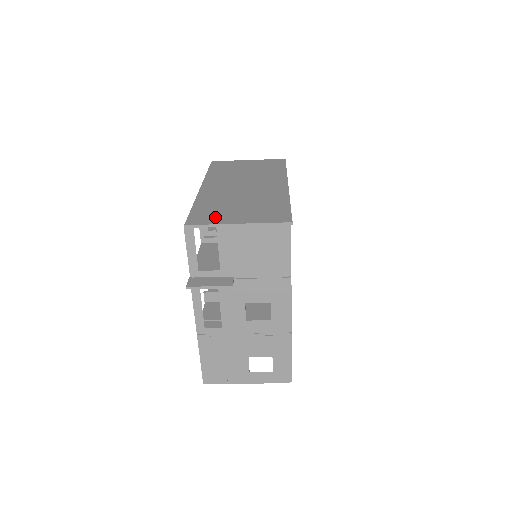
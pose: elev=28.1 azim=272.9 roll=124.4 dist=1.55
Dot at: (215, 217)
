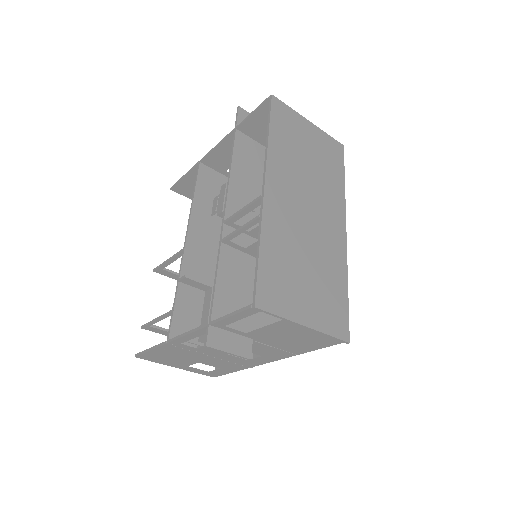
Dot at: (284, 297)
